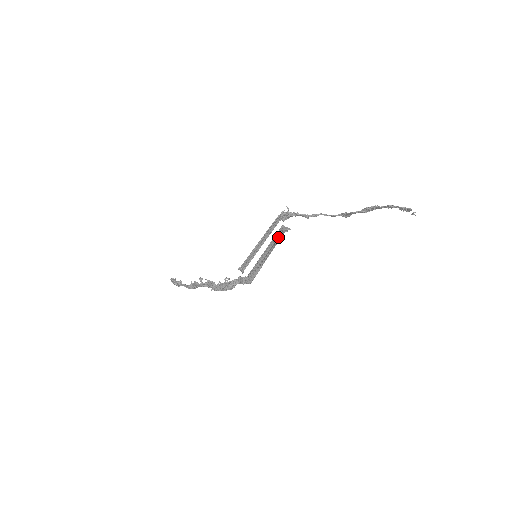
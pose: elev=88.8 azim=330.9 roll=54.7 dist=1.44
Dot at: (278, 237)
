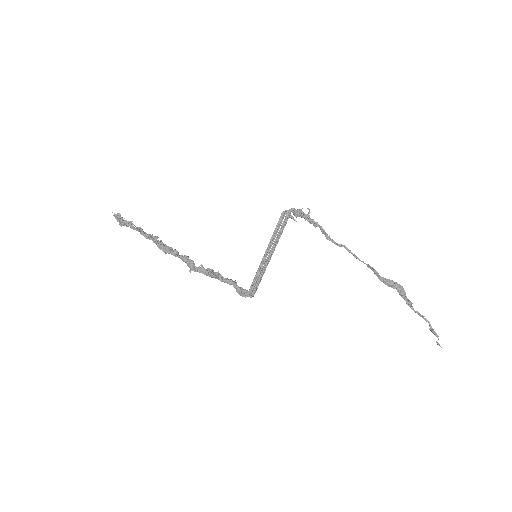
Dot at: (279, 225)
